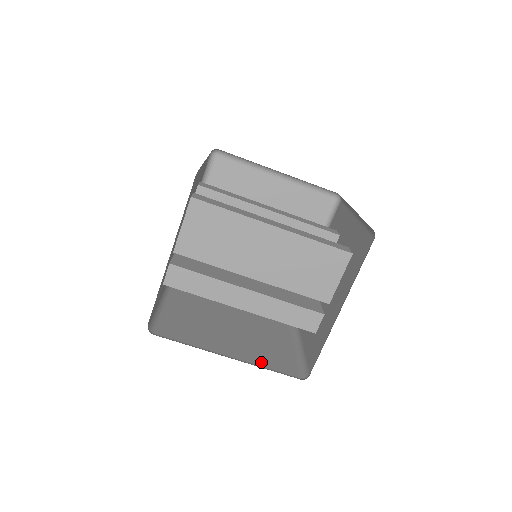
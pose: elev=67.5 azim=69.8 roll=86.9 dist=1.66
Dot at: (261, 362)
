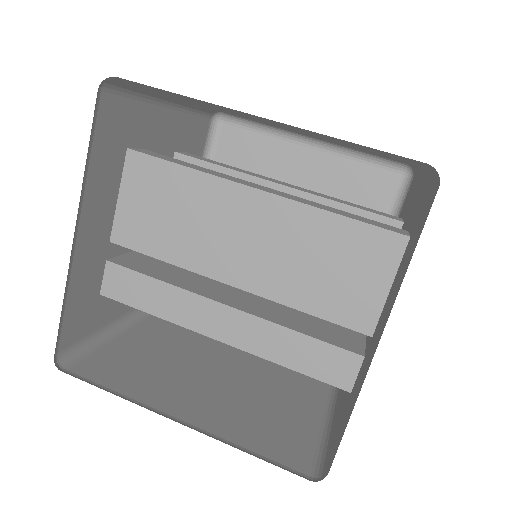
Dot at: (242, 437)
